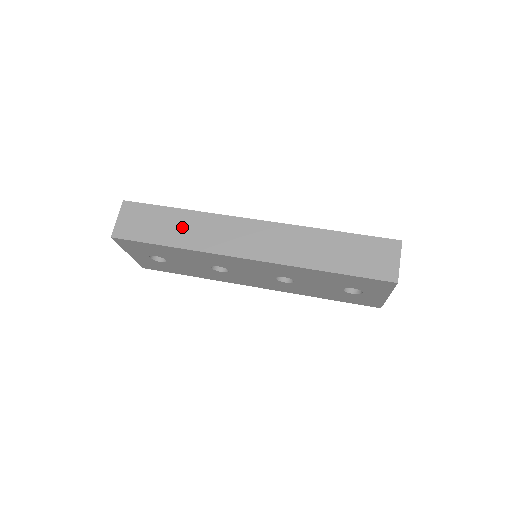
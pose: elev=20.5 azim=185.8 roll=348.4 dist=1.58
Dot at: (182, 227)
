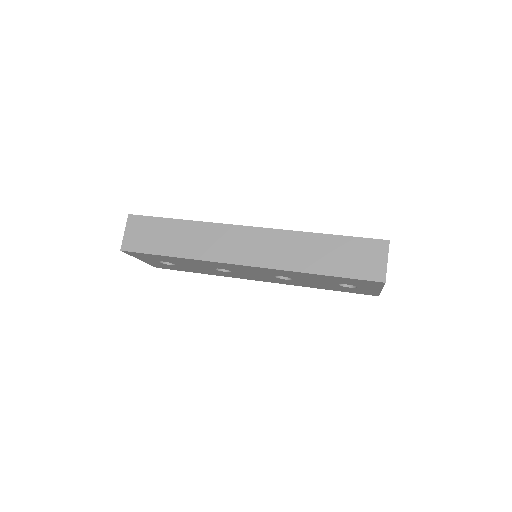
Dot at: (183, 237)
